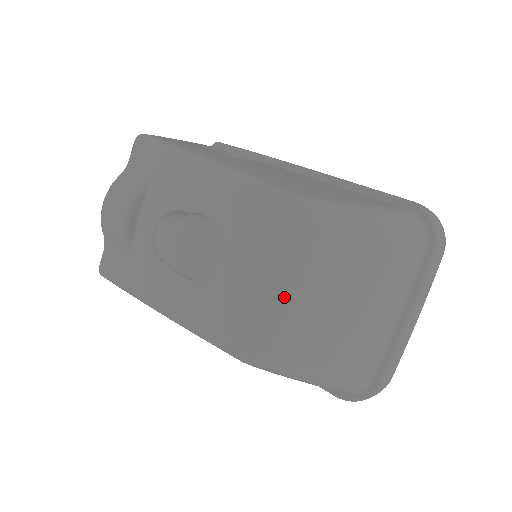
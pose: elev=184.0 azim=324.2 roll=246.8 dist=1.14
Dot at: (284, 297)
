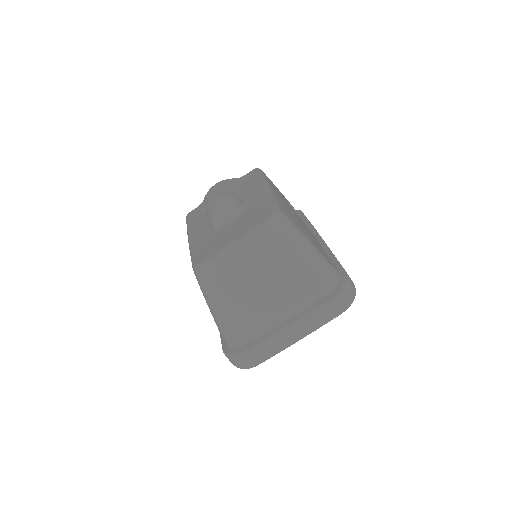
Dot at: (233, 243)
